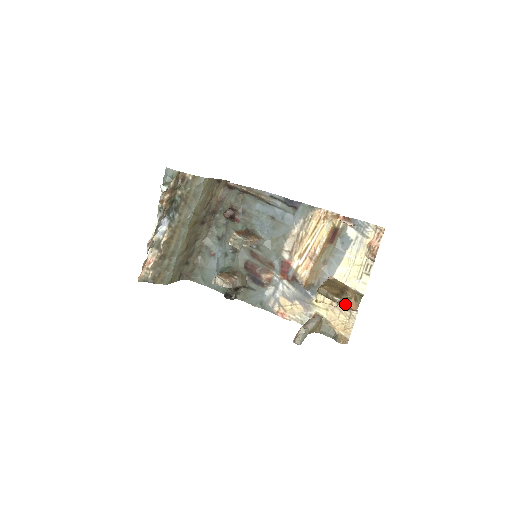
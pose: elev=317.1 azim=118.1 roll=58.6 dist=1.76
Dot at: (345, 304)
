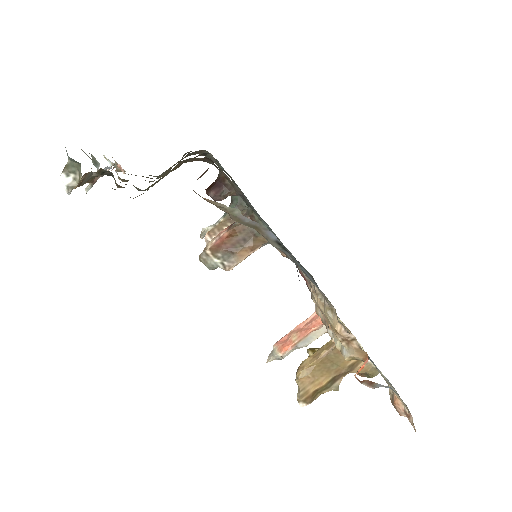
Dot at: occluded
